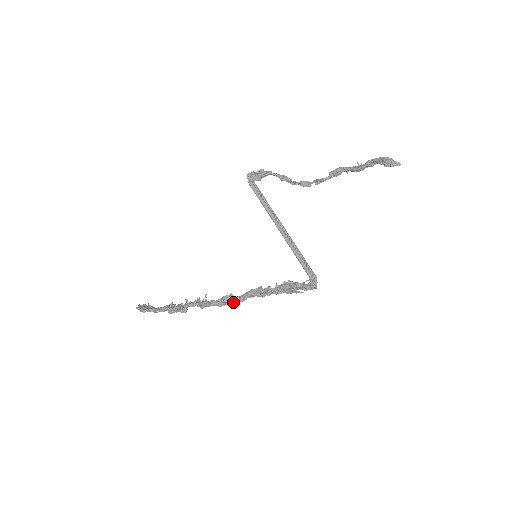
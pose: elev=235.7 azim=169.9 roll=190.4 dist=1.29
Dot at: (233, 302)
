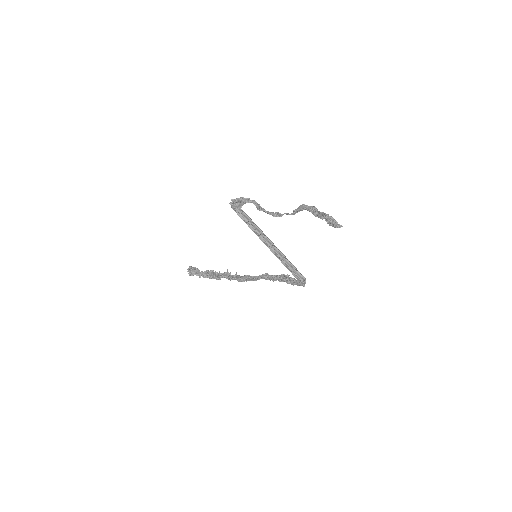
Dot at: occluded
